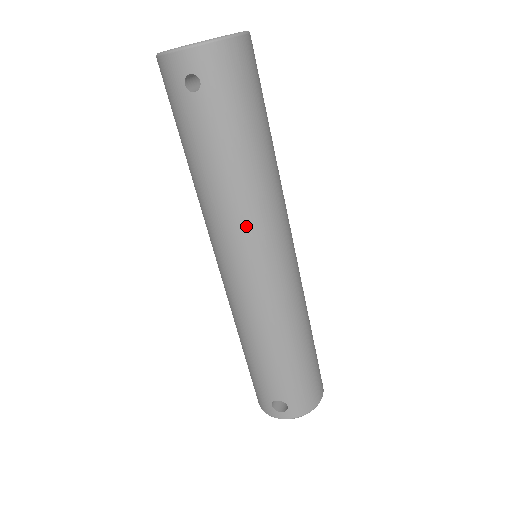
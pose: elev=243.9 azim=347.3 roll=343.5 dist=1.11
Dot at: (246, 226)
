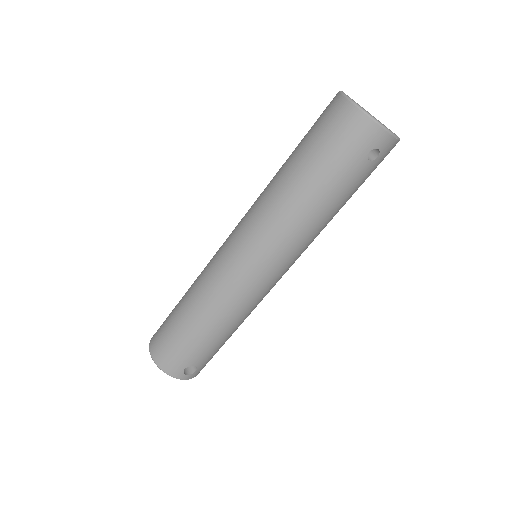
Dot at: (303, 249)
